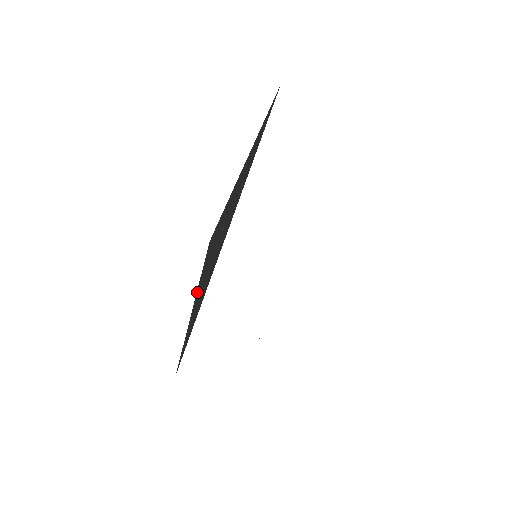
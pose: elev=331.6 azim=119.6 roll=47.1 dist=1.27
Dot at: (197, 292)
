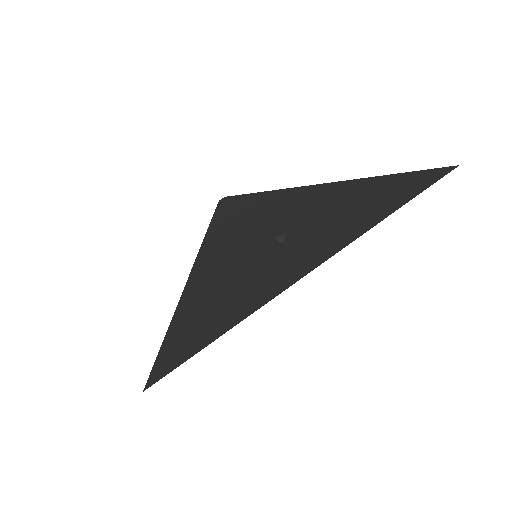
Dot at: (196, 272)
